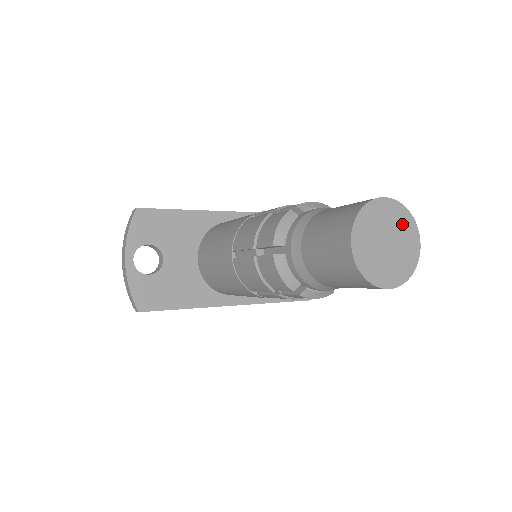
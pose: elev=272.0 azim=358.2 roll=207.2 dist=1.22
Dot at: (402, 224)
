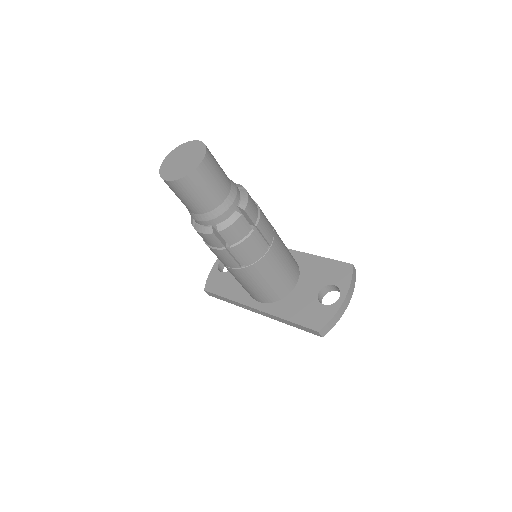
Dot at: (197, 152)
